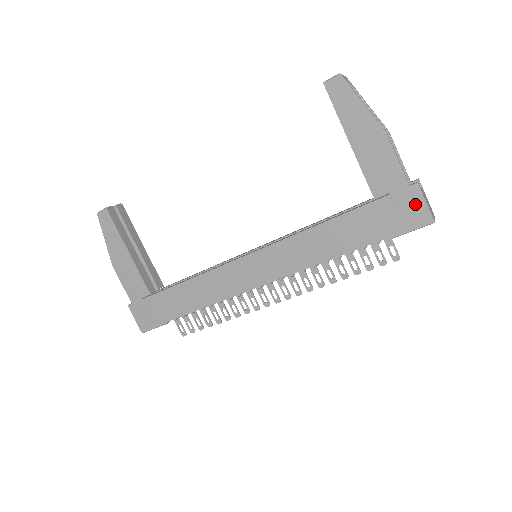
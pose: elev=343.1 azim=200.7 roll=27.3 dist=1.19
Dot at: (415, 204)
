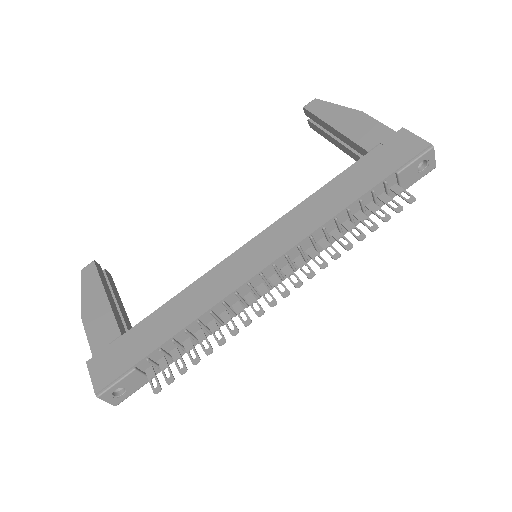
Dot at: (407, 141)
